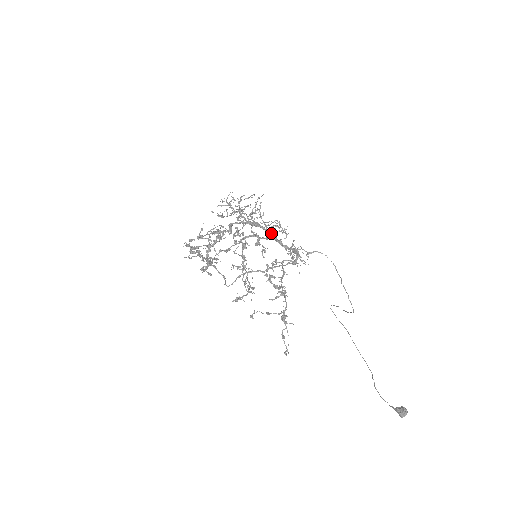
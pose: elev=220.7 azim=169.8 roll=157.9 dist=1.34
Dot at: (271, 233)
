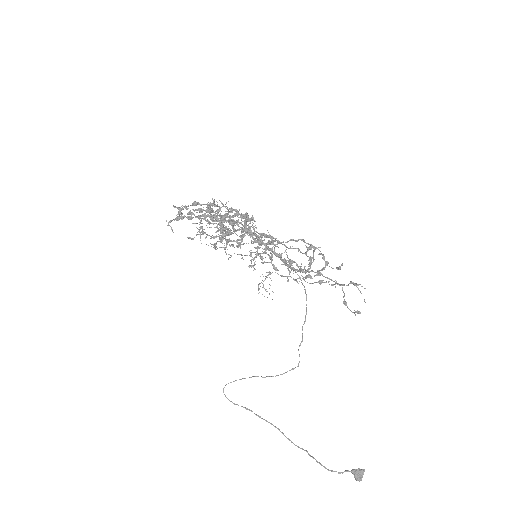
Dot at: occluded
